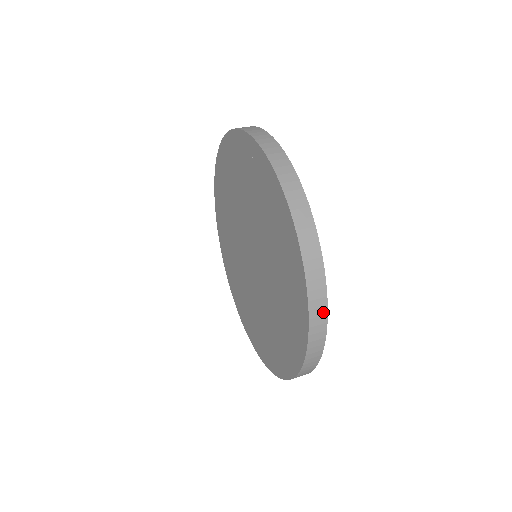
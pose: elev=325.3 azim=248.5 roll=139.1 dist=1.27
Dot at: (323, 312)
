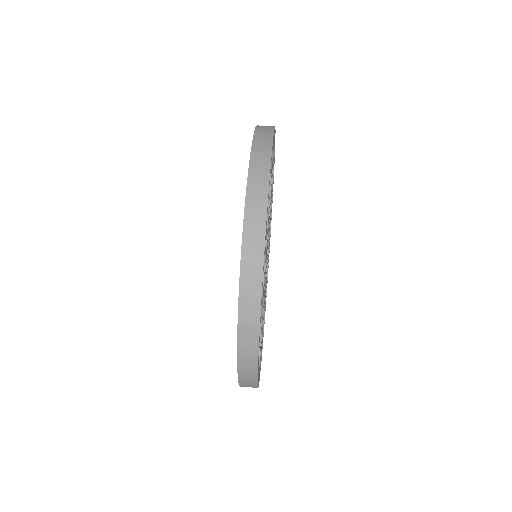
Dot at: (253, 387)
